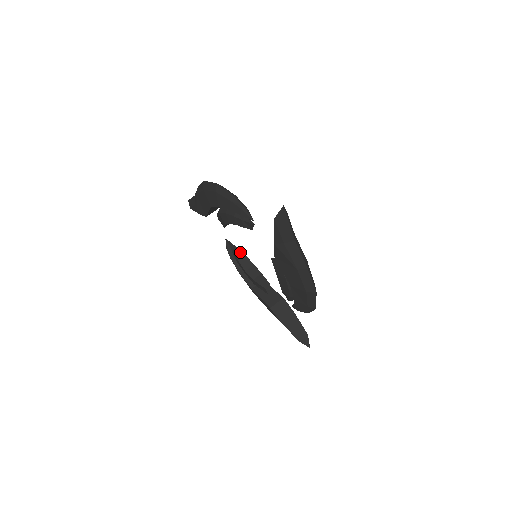
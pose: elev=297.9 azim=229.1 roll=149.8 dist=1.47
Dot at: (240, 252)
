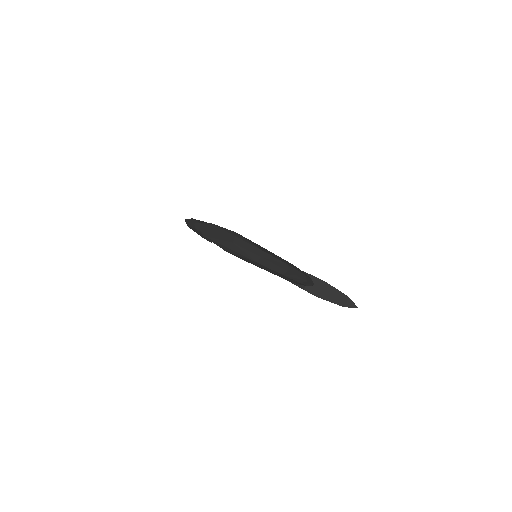
Dot at: occluded
